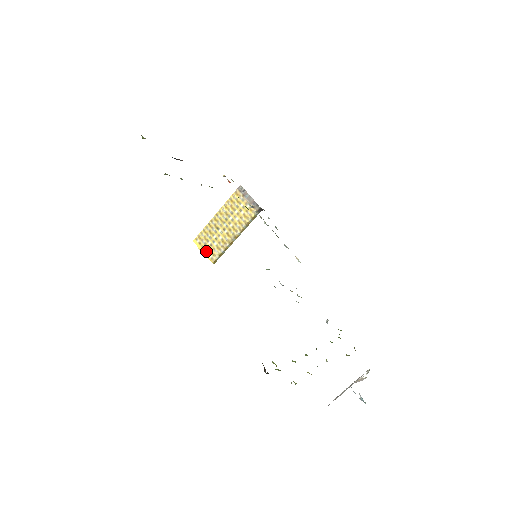
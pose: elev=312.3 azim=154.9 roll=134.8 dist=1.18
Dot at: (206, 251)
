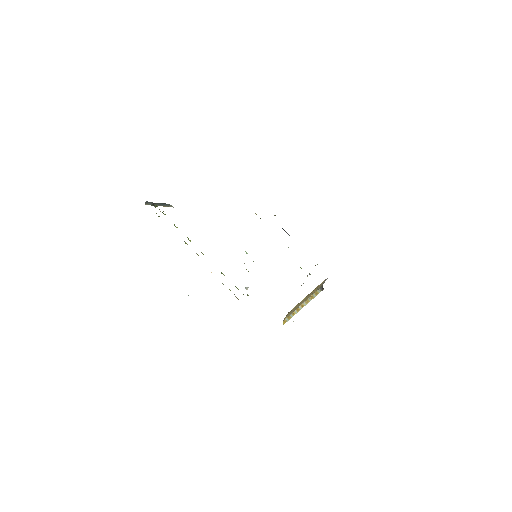
Dot at: occluded
